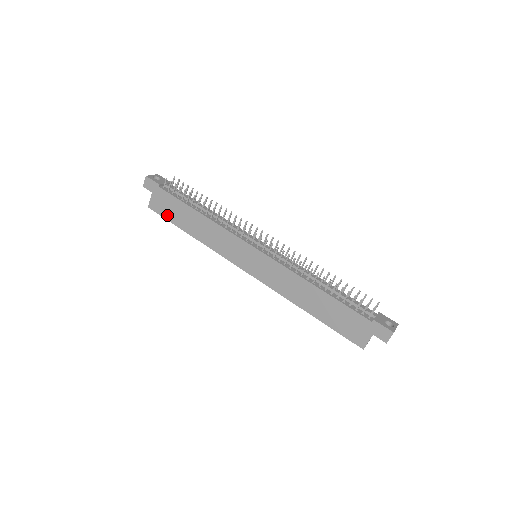
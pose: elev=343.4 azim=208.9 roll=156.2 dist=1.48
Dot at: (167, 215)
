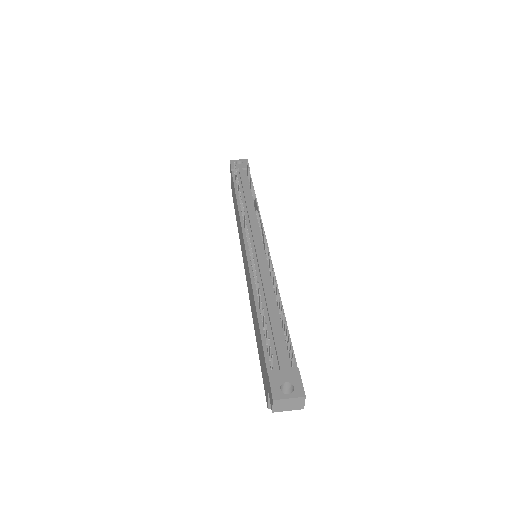
Dot at: occluded
